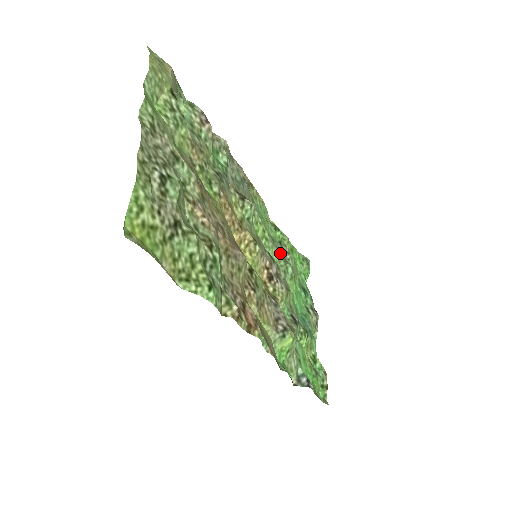
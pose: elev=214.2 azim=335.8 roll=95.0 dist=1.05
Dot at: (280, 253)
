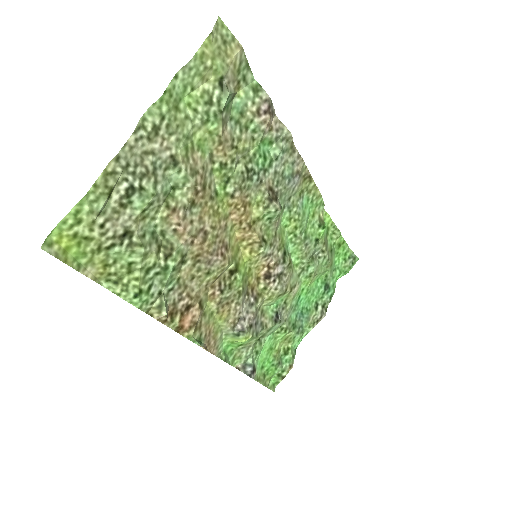
Dot at: (308, 251)
